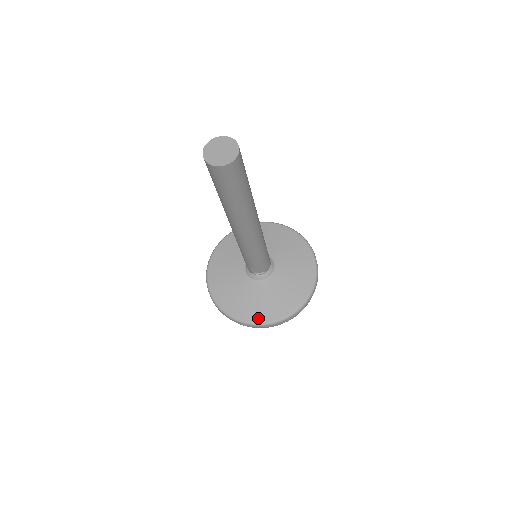
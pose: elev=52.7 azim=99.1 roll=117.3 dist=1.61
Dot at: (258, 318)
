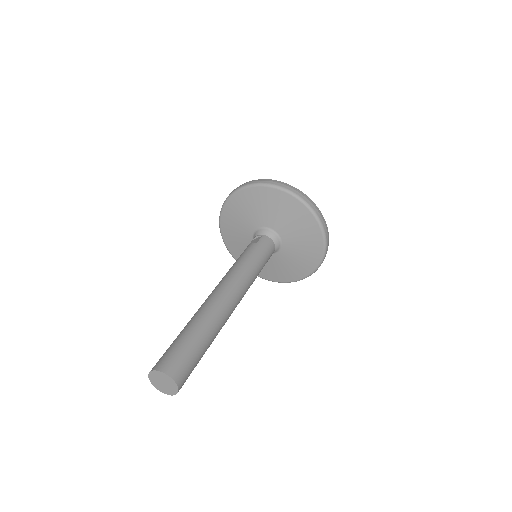
Dot at: (291, 279)
